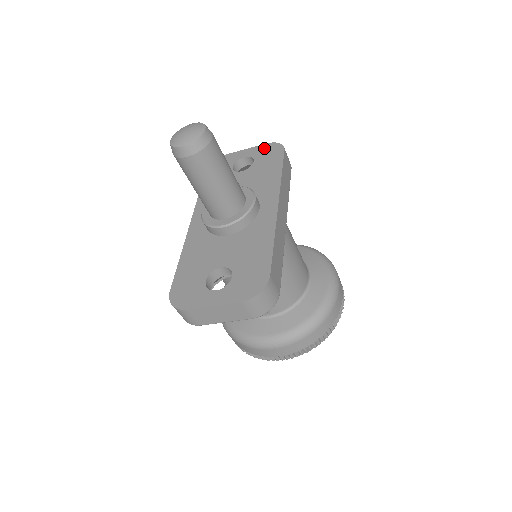
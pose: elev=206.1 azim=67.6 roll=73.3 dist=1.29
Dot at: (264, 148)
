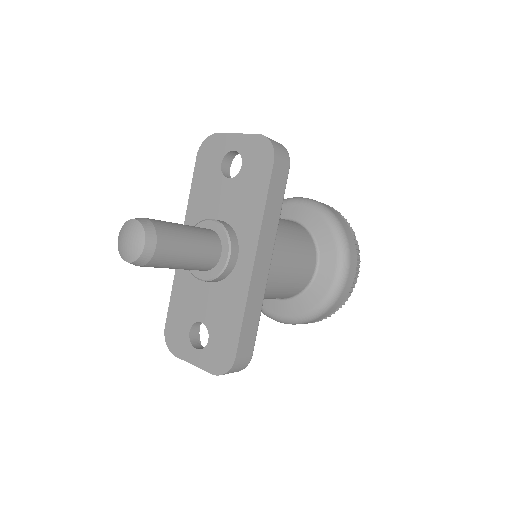
Dot at: (254, 144)
